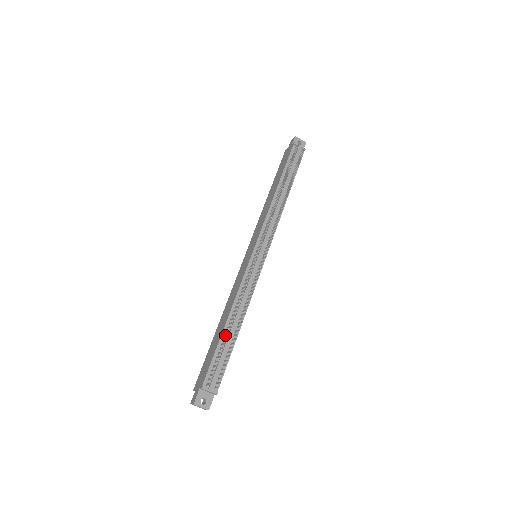
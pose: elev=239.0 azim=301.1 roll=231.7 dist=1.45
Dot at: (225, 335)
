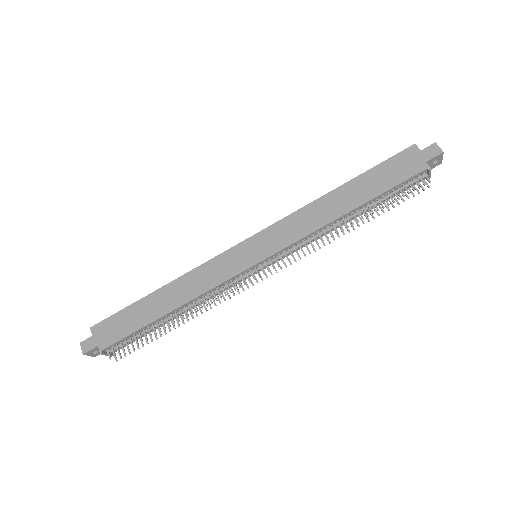
Dot at: (158, 324)
